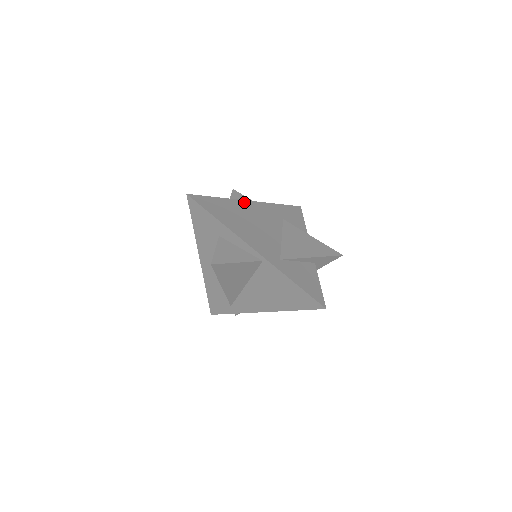
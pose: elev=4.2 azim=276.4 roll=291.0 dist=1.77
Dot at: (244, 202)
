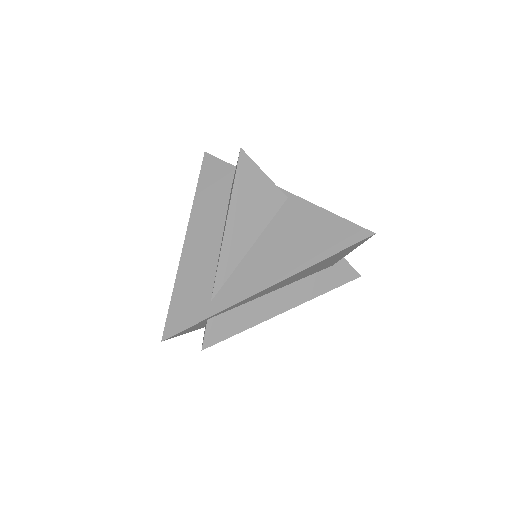
Dot at: occluded
